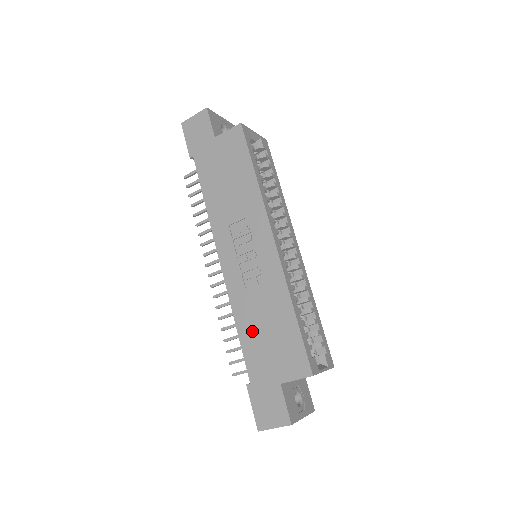
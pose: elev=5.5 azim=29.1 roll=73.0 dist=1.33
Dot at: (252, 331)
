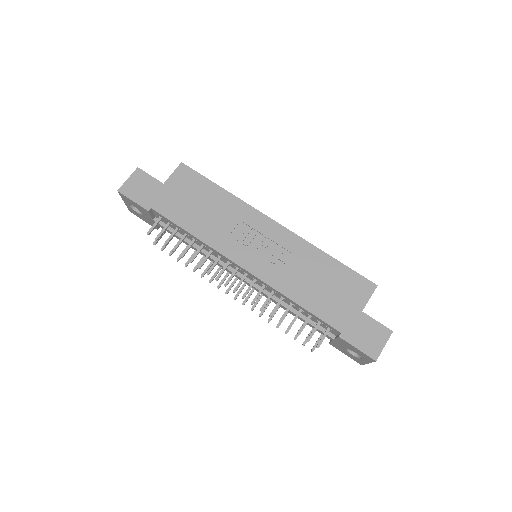
Dot at: (311, 294)
